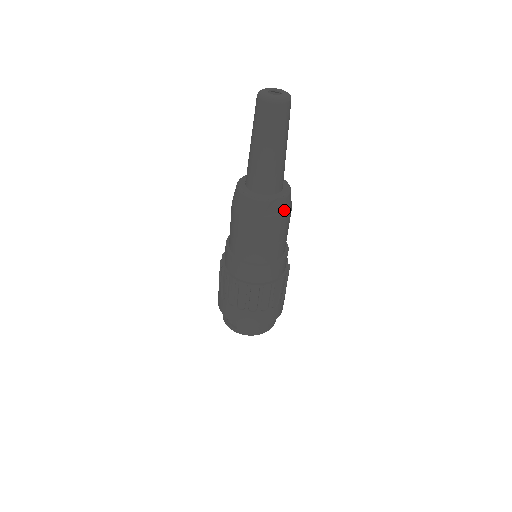
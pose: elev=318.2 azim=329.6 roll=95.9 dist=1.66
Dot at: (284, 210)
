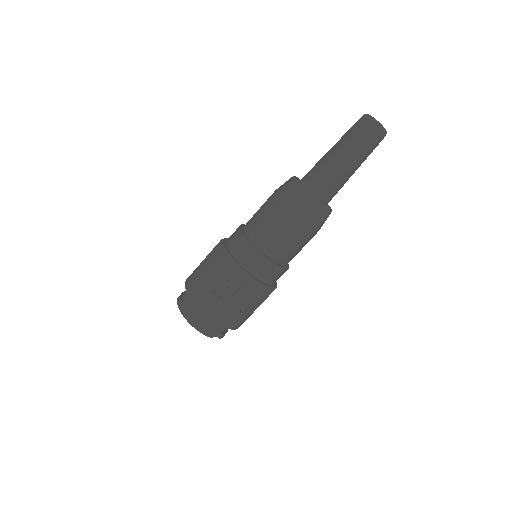
Dot at: (307, 212)
